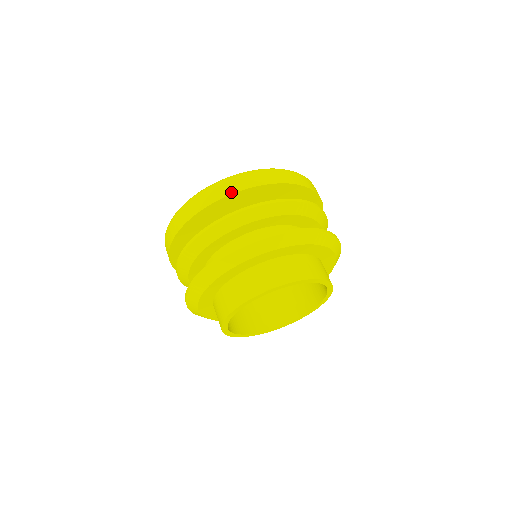
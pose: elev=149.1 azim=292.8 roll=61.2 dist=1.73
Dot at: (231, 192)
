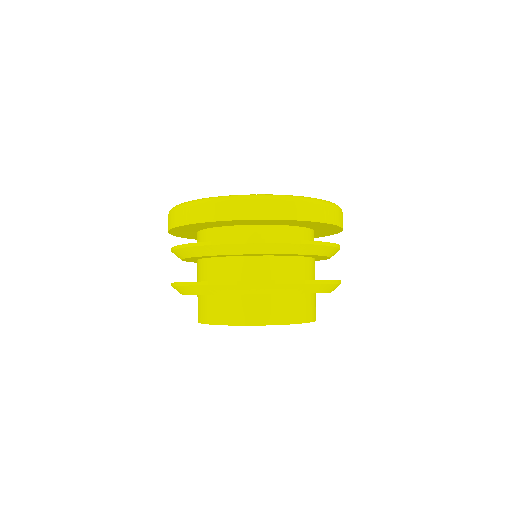
Dot at: (219, 218)
